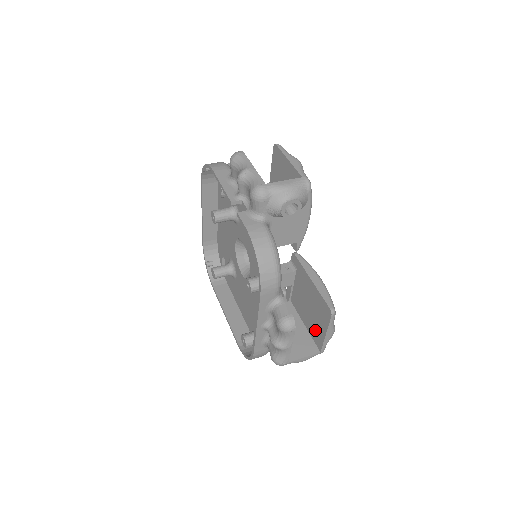
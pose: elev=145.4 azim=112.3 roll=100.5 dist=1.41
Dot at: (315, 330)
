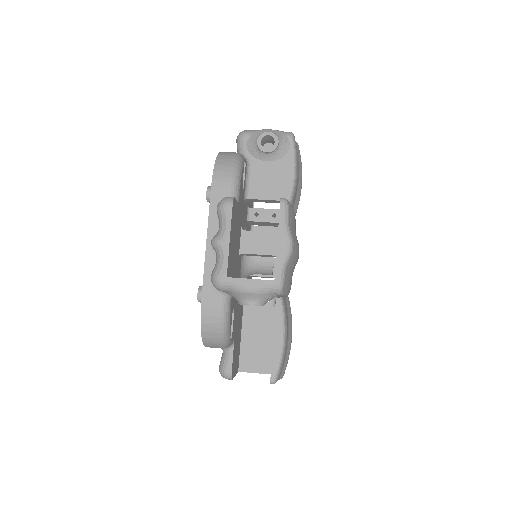
Dot at: occluded
